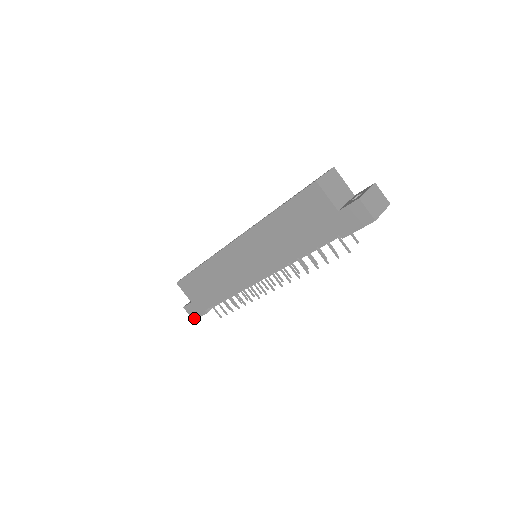
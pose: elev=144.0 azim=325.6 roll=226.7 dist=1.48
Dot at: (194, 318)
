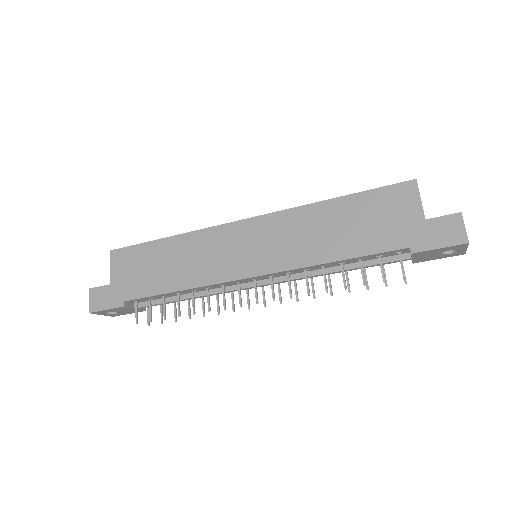
Dot at: (94, 309)
